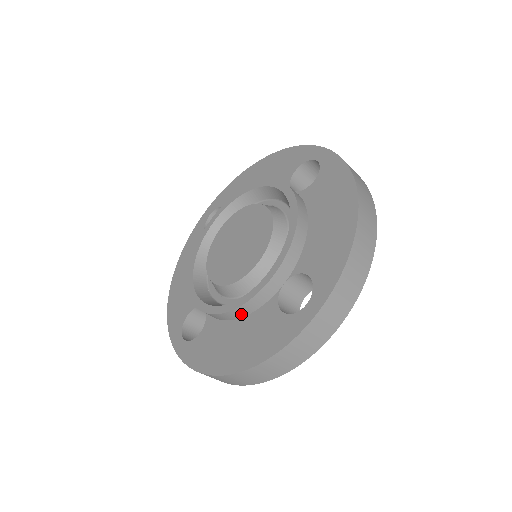
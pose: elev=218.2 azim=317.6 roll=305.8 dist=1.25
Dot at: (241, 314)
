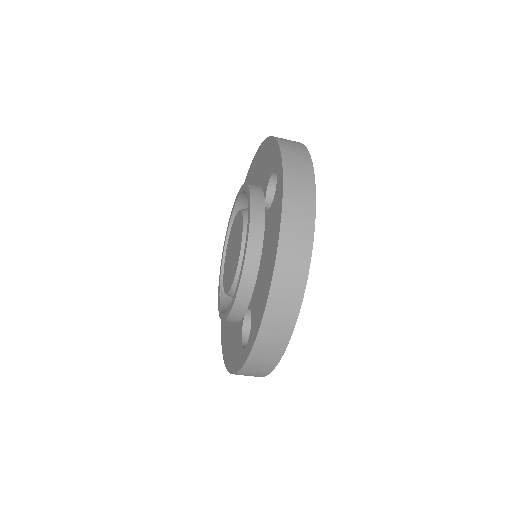
Dot at: occluded
